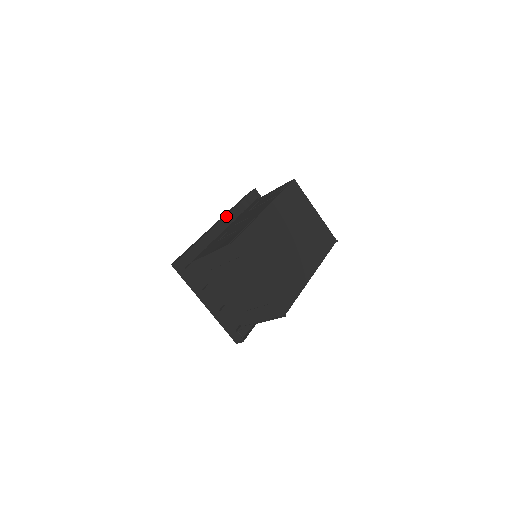
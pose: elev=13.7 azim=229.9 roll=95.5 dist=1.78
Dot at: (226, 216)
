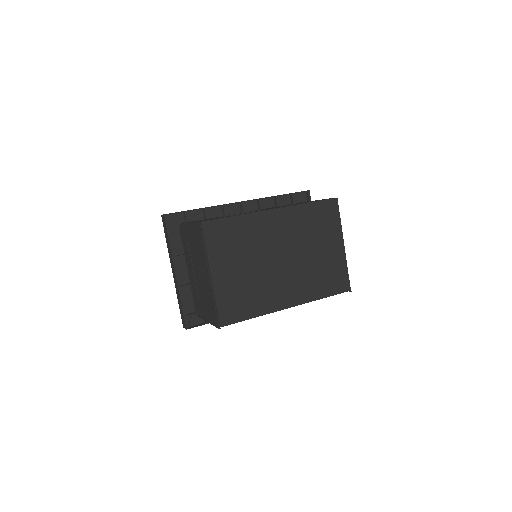
Dot at: (255, 201)
